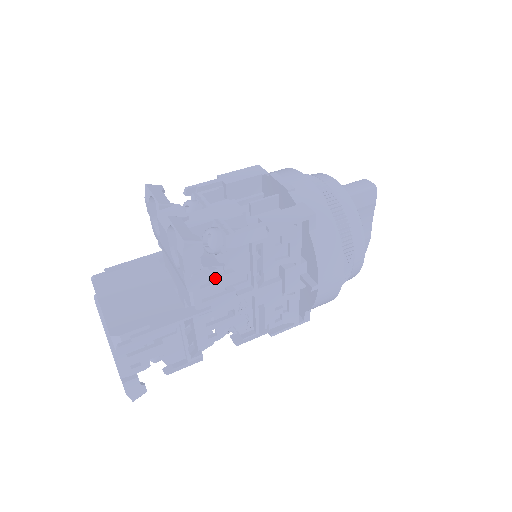
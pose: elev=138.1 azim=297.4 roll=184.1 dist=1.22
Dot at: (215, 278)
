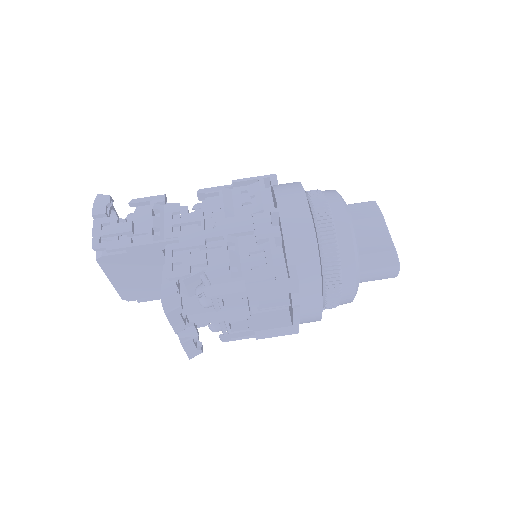
Dot at: occluded
